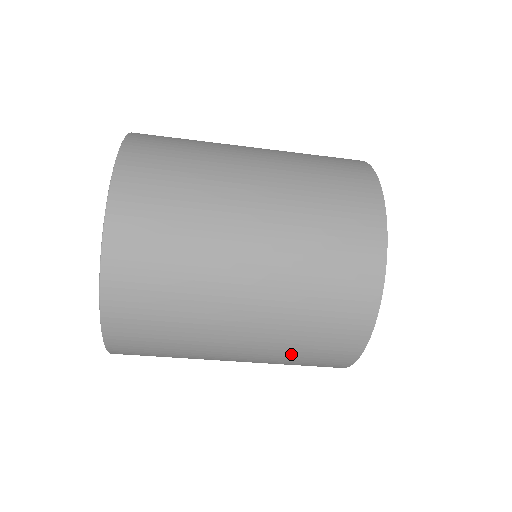
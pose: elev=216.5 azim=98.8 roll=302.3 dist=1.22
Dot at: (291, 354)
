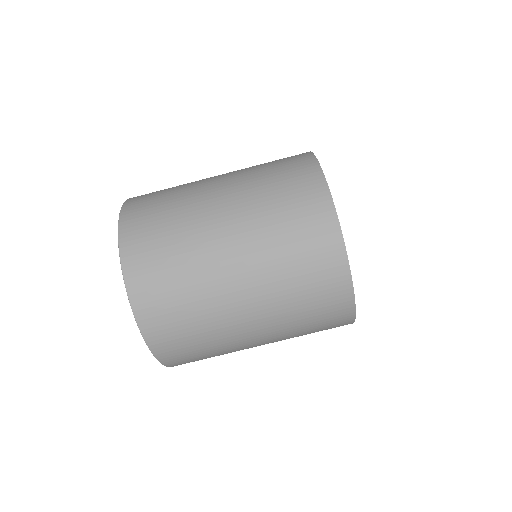
Dot at: (301, 333)
